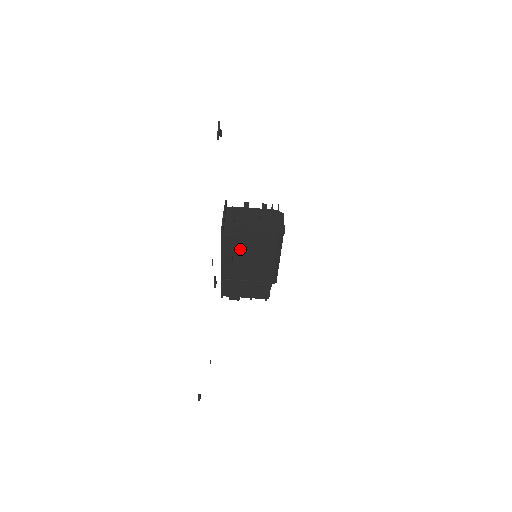
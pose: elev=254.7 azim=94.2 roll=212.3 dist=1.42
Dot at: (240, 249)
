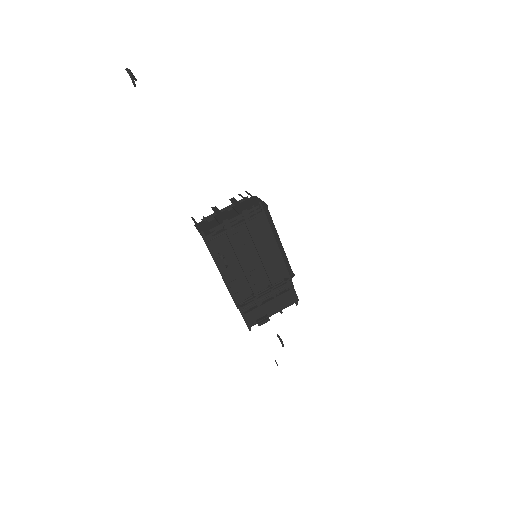
Dot at: (235, 252)
